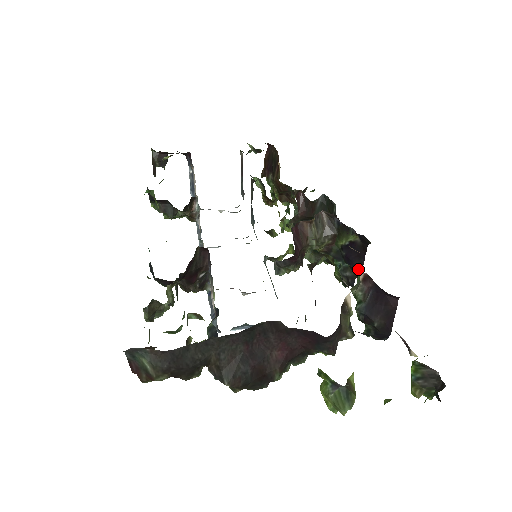
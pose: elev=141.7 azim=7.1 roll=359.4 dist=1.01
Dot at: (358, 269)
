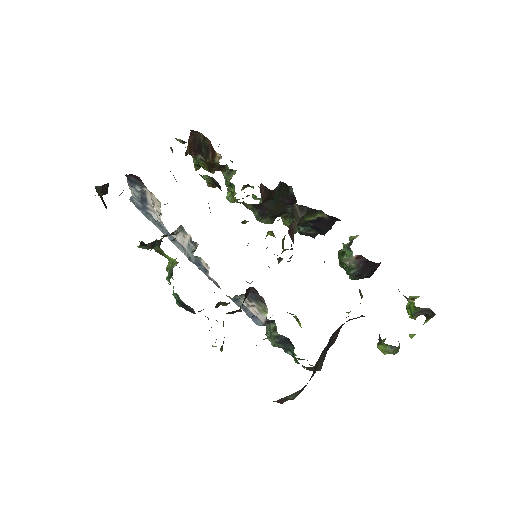
Dot at: (324, 232)
